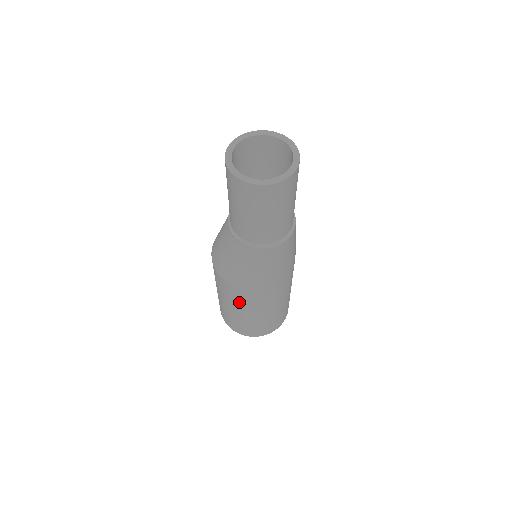
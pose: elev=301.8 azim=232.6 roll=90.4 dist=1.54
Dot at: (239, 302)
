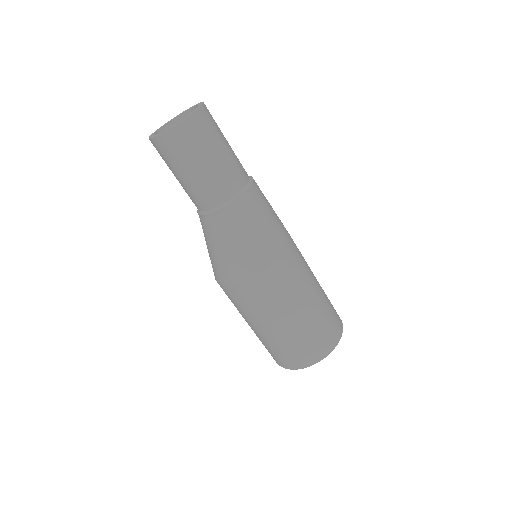
Dot at: (277, 300)
